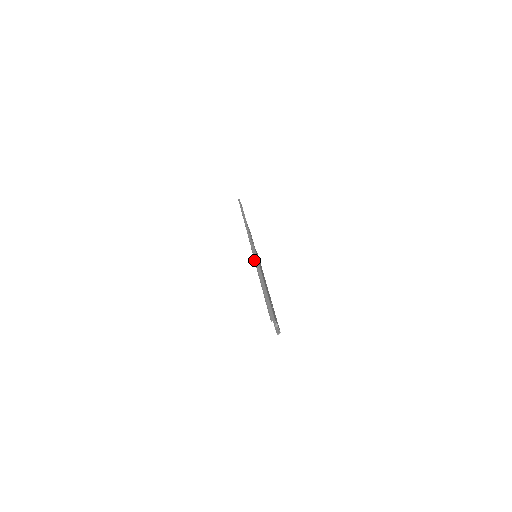
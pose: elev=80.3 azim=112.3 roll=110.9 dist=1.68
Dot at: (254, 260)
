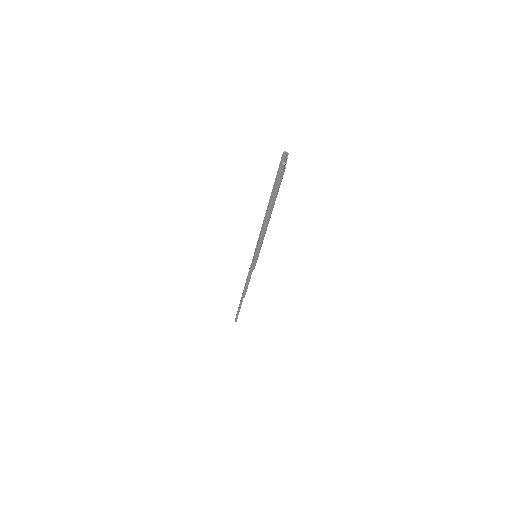
Dot at: occluded
